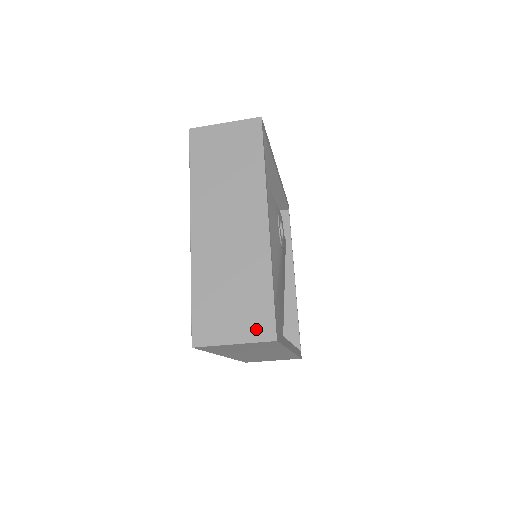
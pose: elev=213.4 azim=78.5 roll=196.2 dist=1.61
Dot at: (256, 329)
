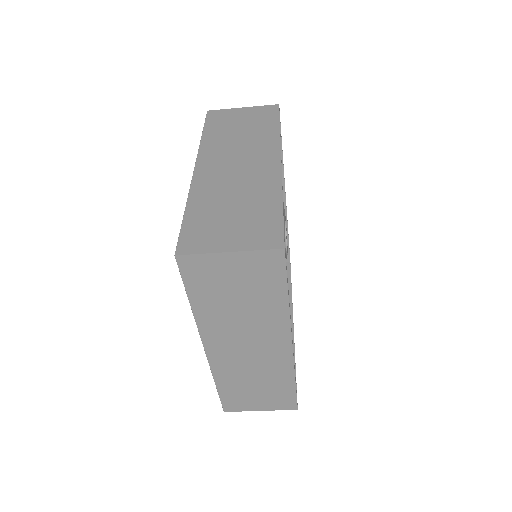
Dot at: (259, 239)
